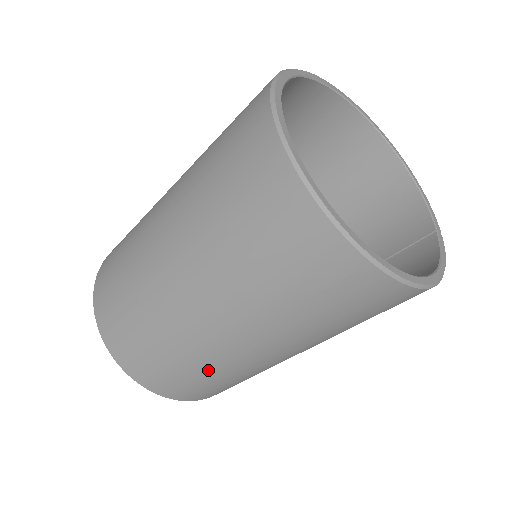
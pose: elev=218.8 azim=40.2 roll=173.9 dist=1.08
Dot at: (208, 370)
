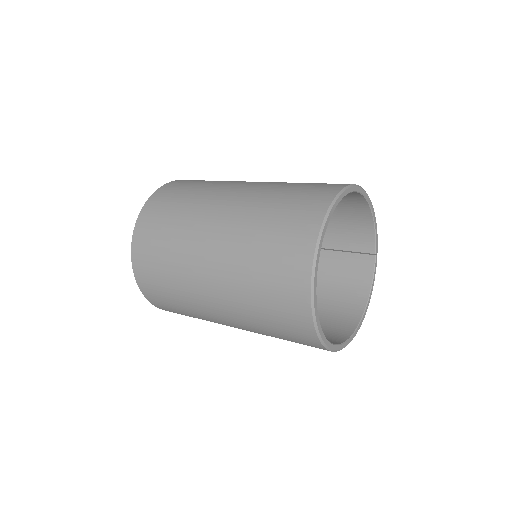
Dot at: occluded
